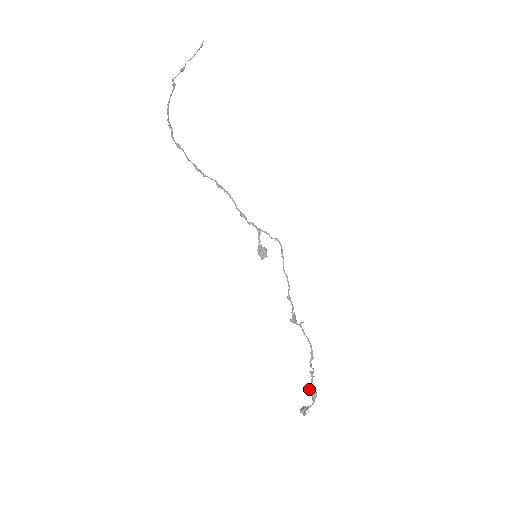
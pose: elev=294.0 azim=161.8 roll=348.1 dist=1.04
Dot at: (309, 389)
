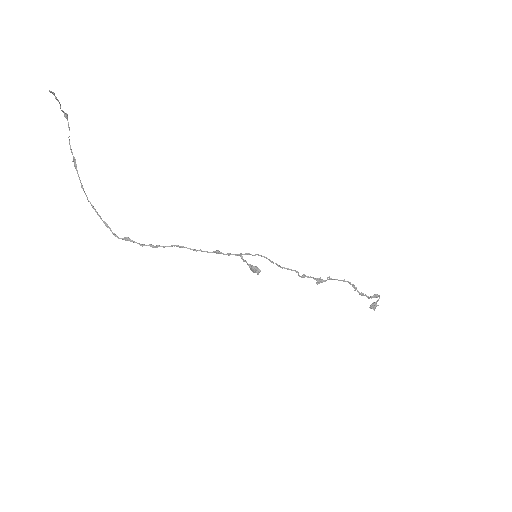
Dot at: occluded
